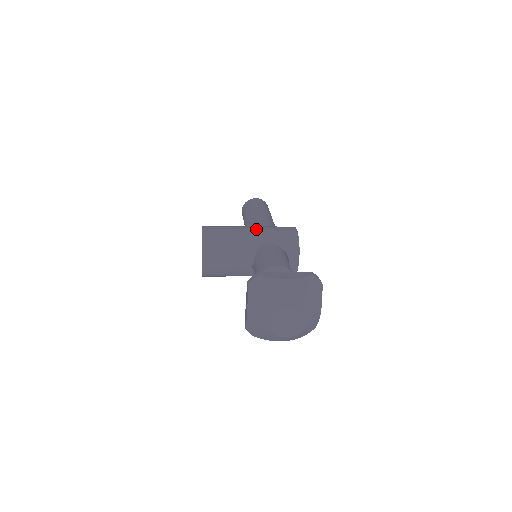
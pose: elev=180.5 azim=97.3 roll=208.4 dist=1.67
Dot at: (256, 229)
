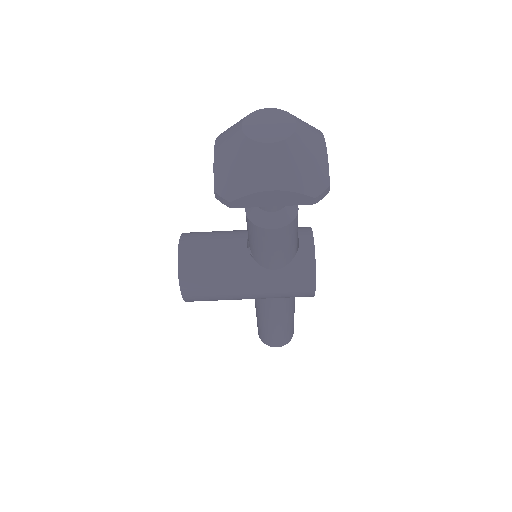
Dot at: occluded
